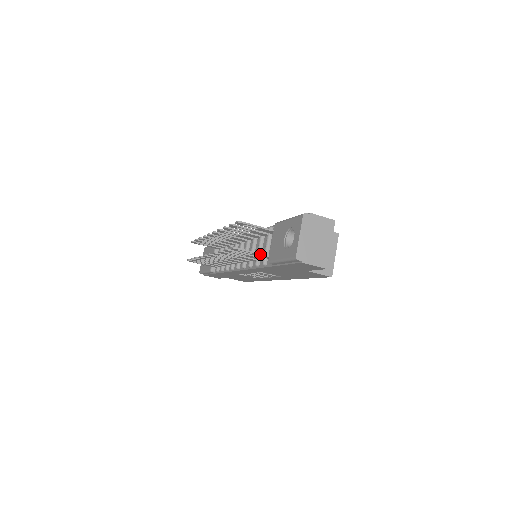
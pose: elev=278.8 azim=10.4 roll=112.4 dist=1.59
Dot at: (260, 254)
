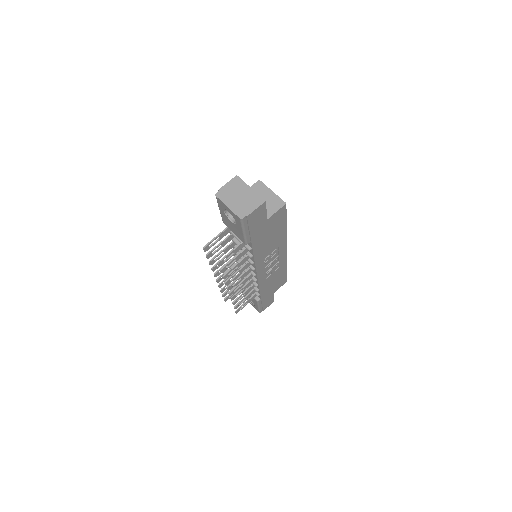
Dot at: (237, 247)
